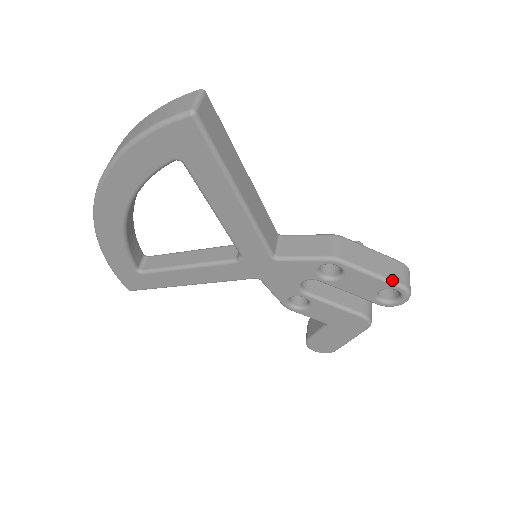
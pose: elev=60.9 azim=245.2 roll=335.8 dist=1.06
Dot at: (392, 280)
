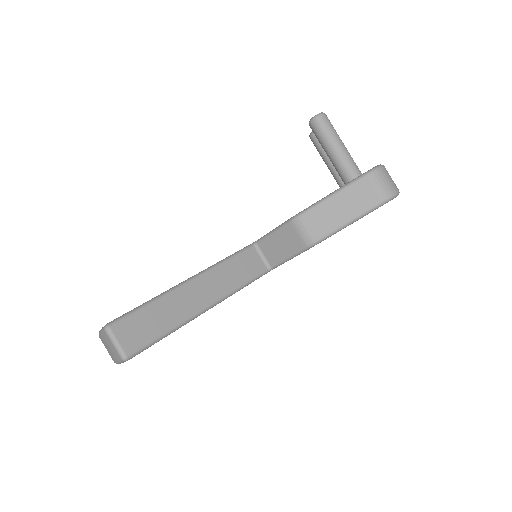
Dot at: (371, 209)
